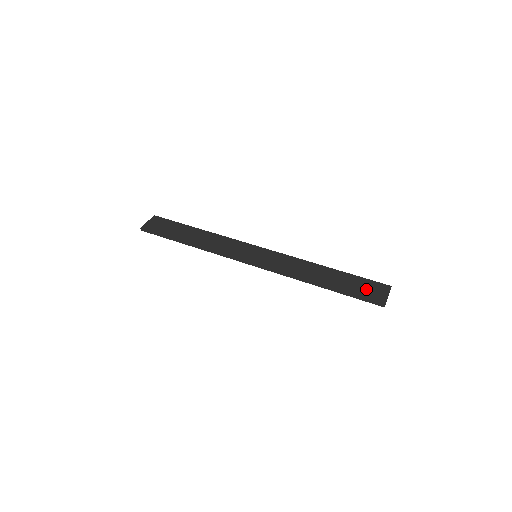
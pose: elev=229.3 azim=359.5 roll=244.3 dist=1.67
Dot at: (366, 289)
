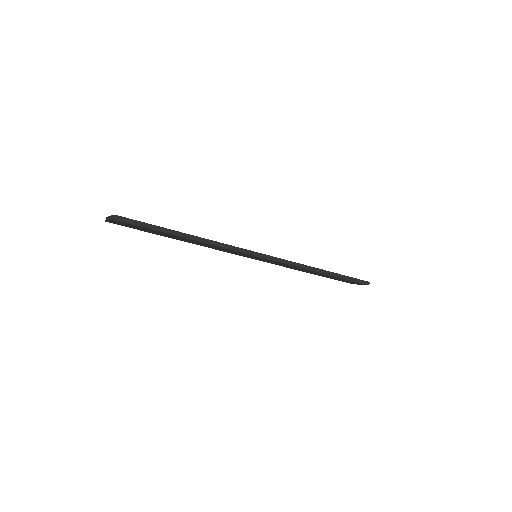
Dot at: occluded
